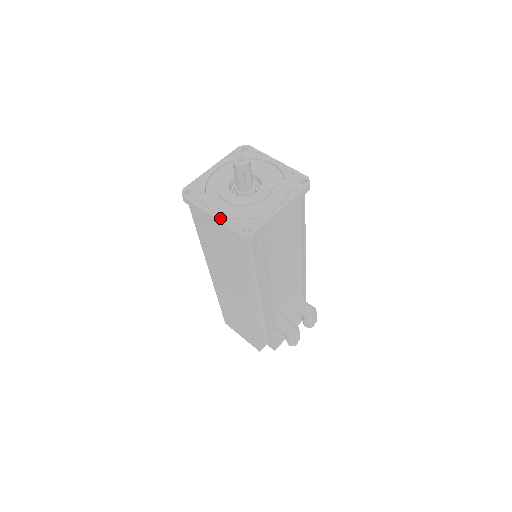
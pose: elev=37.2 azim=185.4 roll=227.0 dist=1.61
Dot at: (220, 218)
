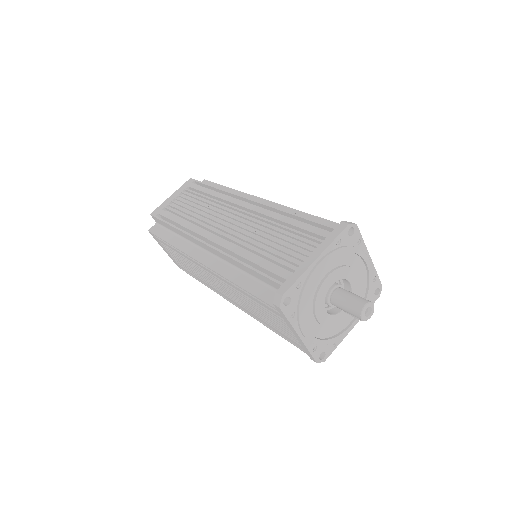
Dot at: (307, 342)
